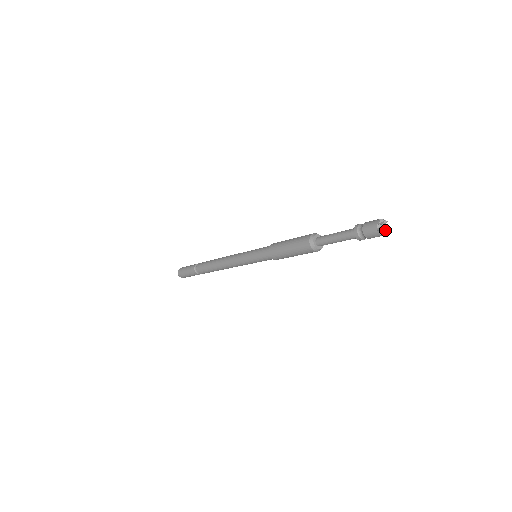
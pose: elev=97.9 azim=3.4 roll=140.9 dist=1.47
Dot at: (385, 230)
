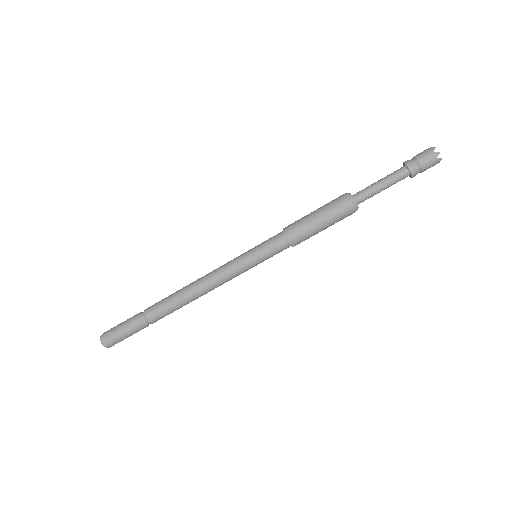
Dot at: occluded
